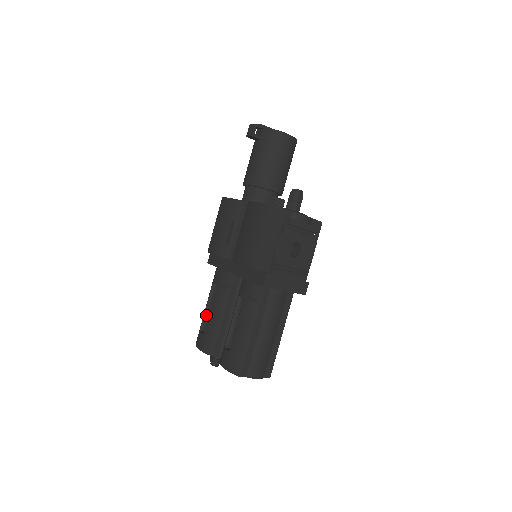
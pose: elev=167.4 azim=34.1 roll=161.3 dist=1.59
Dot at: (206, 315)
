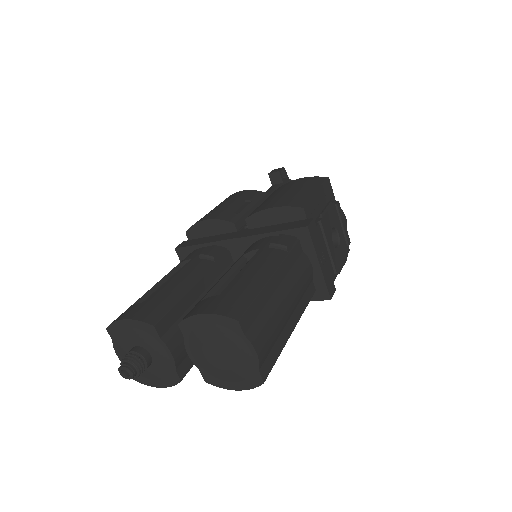
Dot at: (150, 294)
